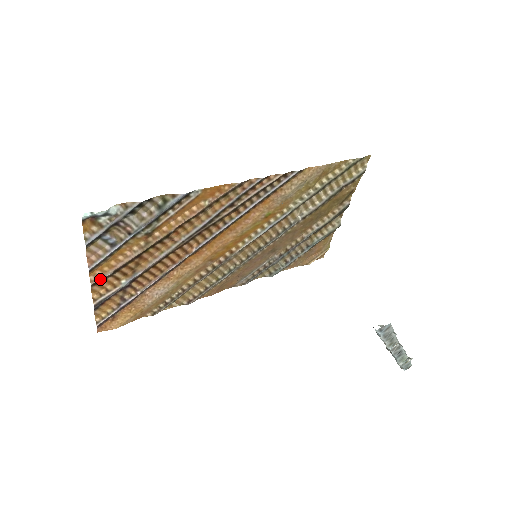
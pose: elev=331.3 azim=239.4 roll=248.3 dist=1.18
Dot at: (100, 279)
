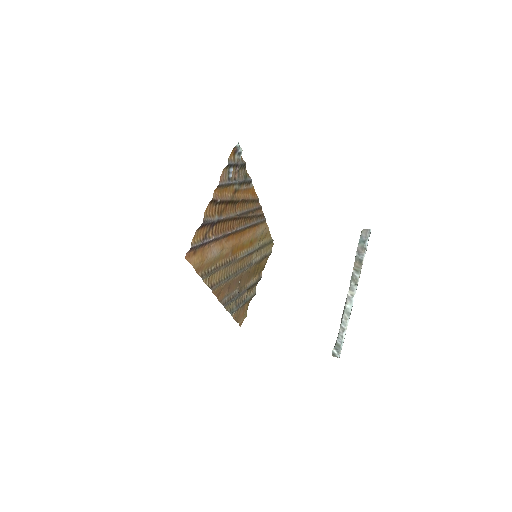
Dot at: (215, 200)
